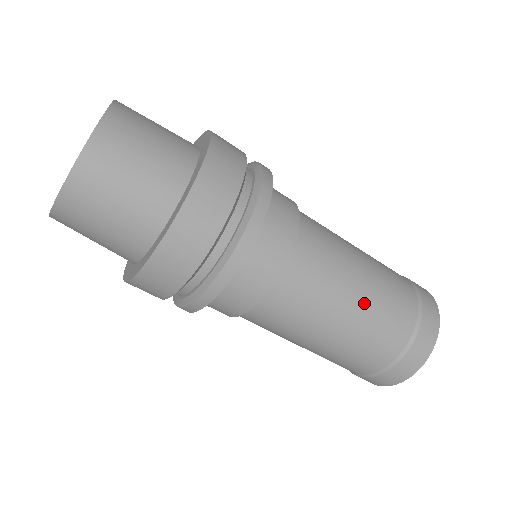
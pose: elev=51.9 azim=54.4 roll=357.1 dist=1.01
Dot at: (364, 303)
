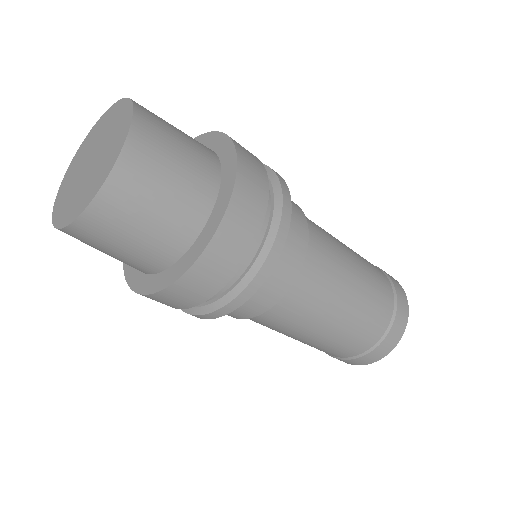
Dot at: (321, 338)
